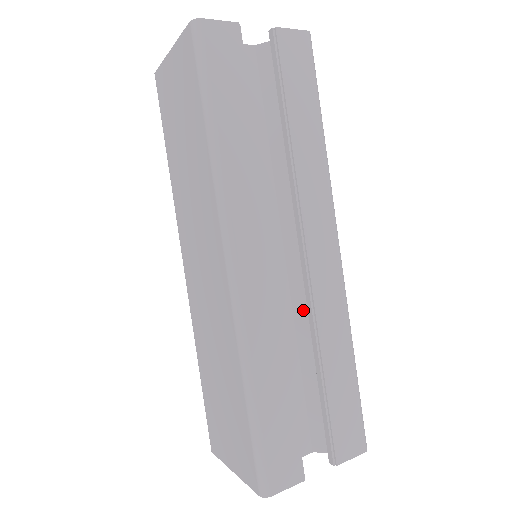
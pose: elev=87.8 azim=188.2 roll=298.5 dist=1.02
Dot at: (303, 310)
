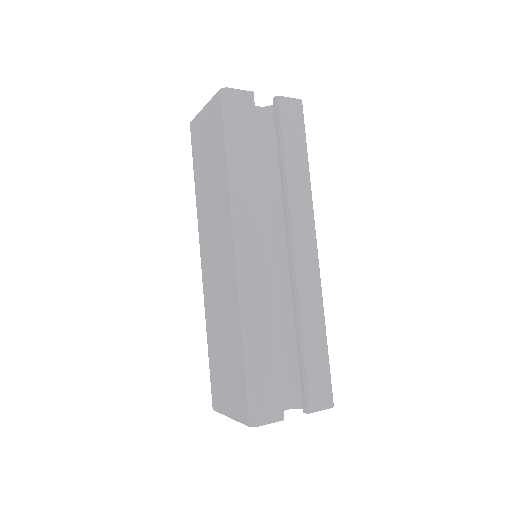
Dot at: (289, 297)
